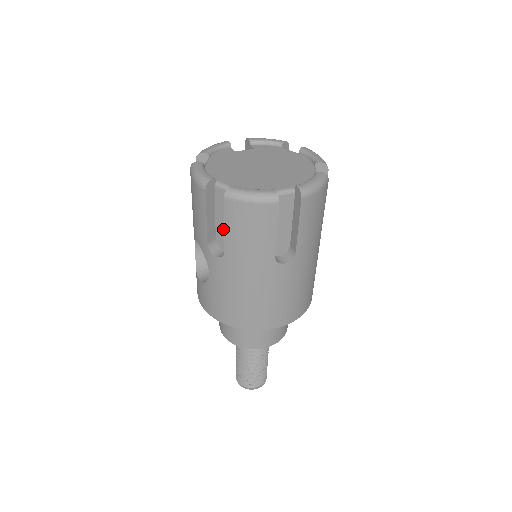
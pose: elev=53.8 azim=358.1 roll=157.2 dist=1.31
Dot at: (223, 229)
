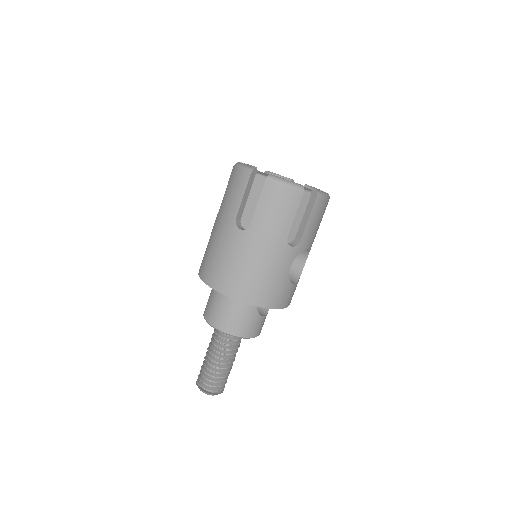
Dot at: occluded
